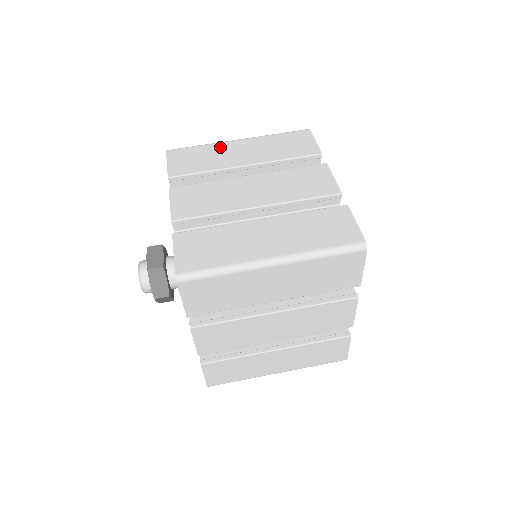
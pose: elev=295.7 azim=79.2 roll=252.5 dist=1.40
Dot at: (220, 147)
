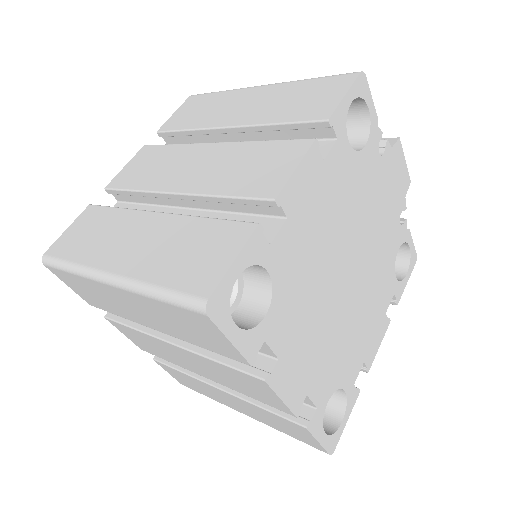
Dot at: (234, 95)
